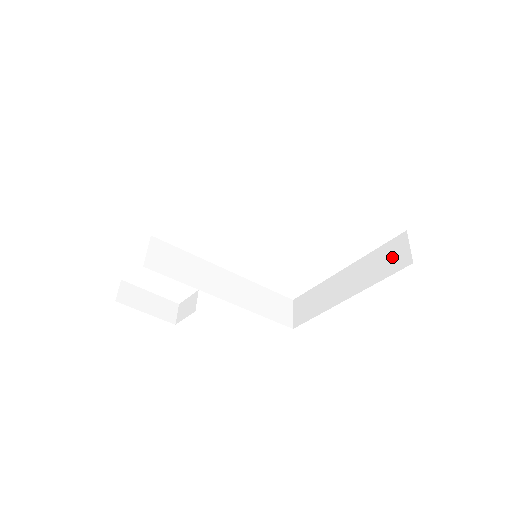
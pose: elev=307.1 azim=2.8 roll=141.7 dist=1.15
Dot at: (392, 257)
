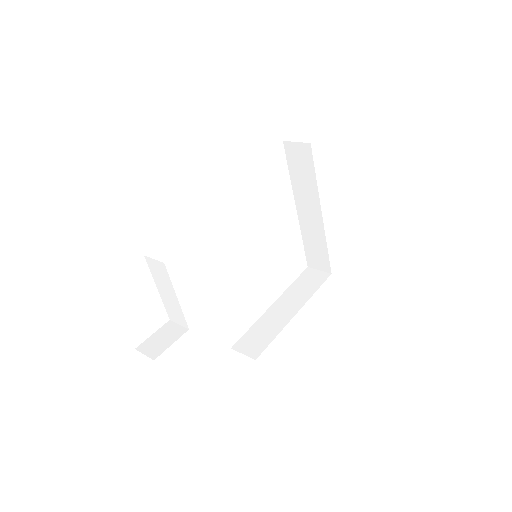
Dot at: (312, 279)
